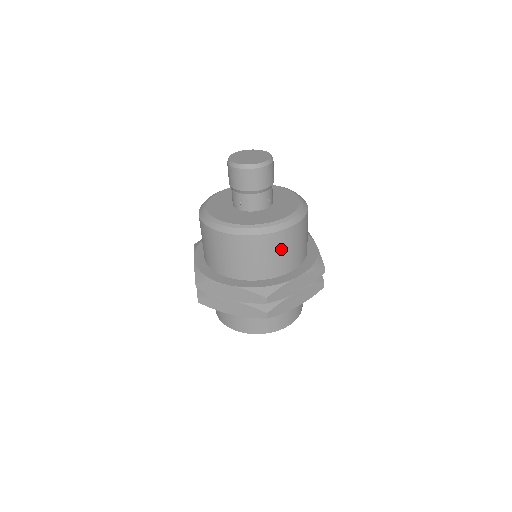
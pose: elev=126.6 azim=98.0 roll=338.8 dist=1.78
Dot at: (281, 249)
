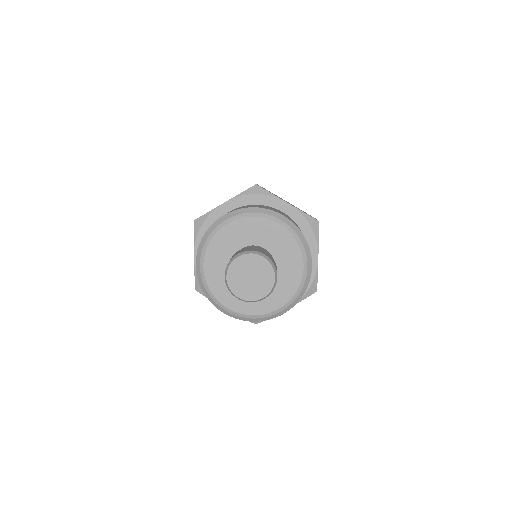
Dot at: occluded
